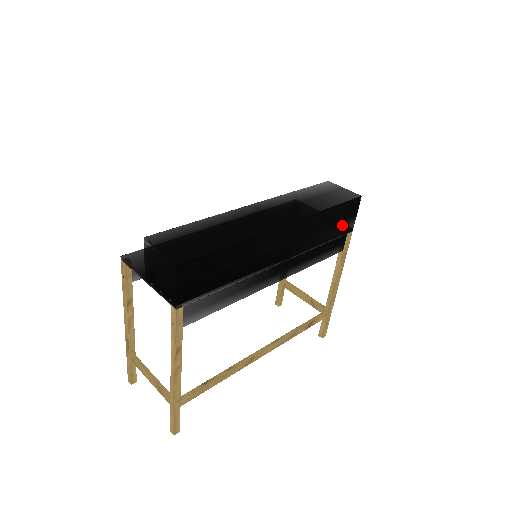
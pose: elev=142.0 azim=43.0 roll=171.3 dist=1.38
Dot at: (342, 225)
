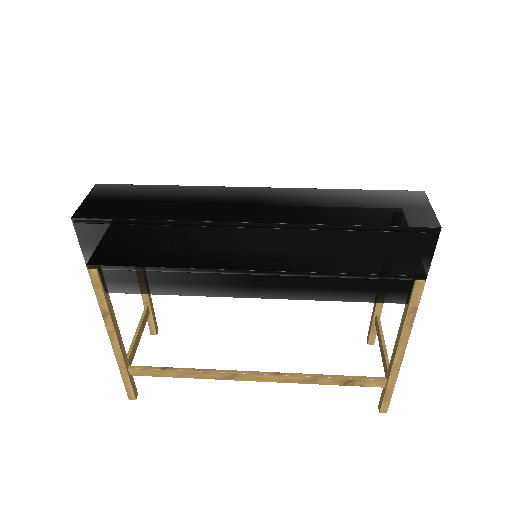
Dot at: (393, 262)
